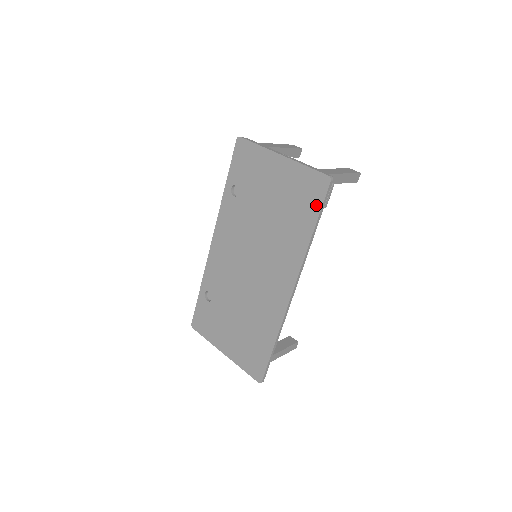
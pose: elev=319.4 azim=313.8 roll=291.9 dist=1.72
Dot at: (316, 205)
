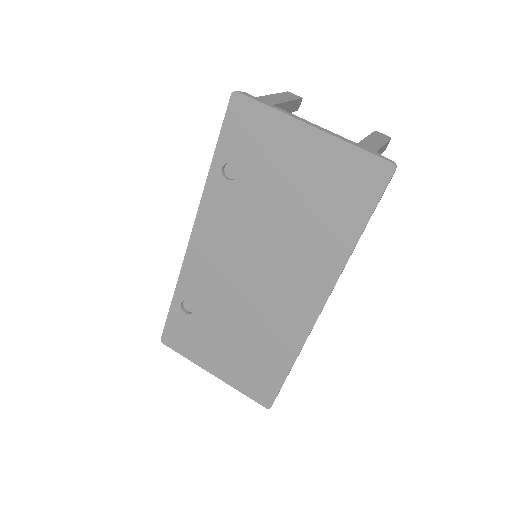
Dot at: (368, 202)
